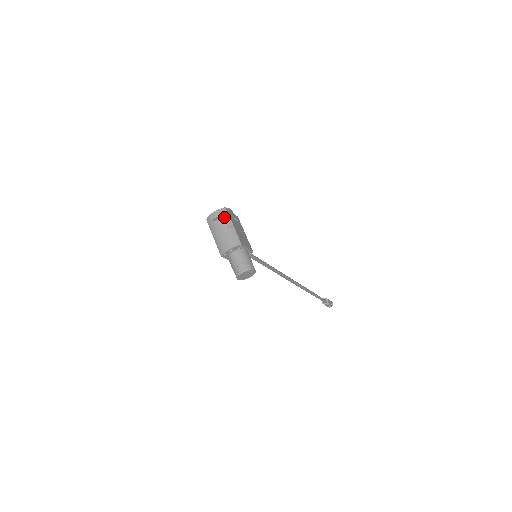
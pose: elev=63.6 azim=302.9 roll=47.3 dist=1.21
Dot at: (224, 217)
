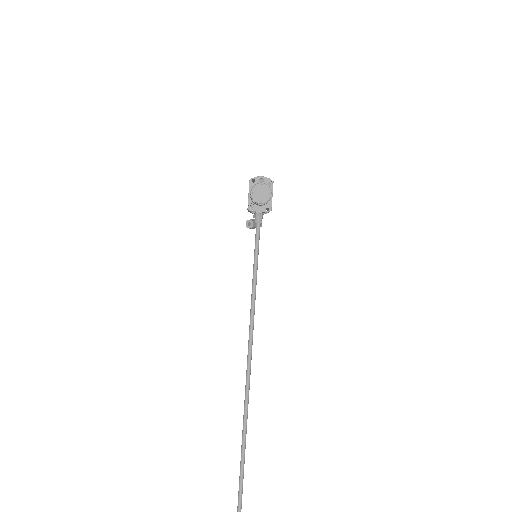
Dot at: occluded
